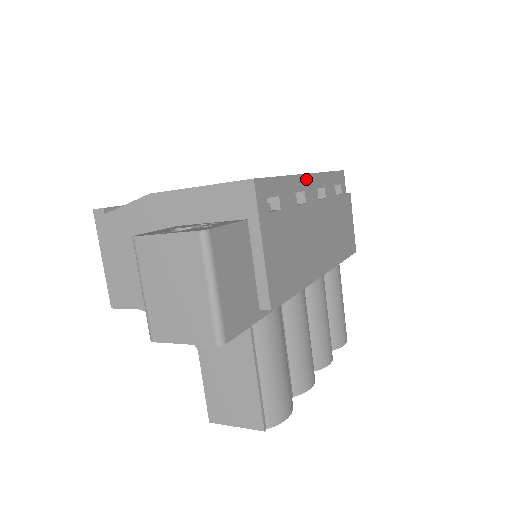
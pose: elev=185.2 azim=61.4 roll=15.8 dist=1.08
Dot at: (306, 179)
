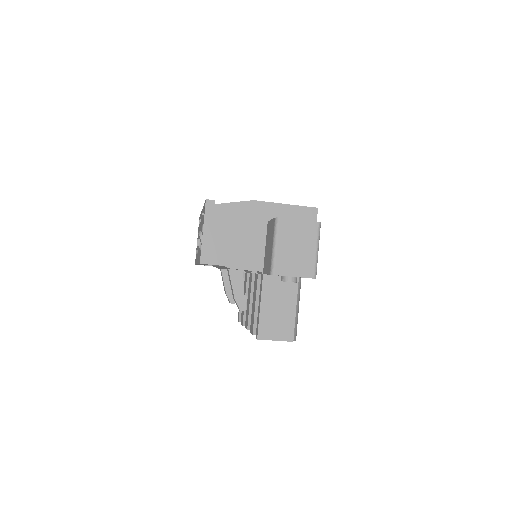
Dot at: occluded
